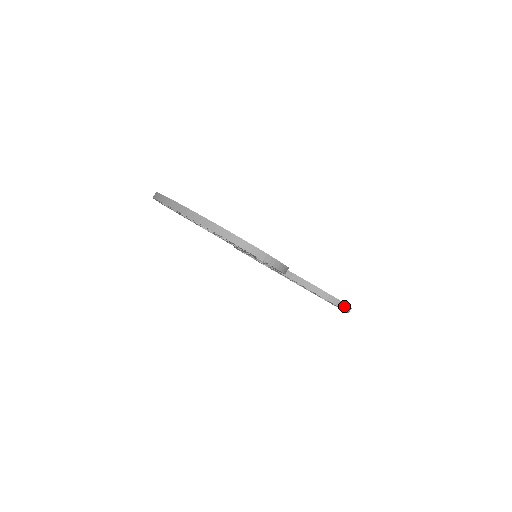
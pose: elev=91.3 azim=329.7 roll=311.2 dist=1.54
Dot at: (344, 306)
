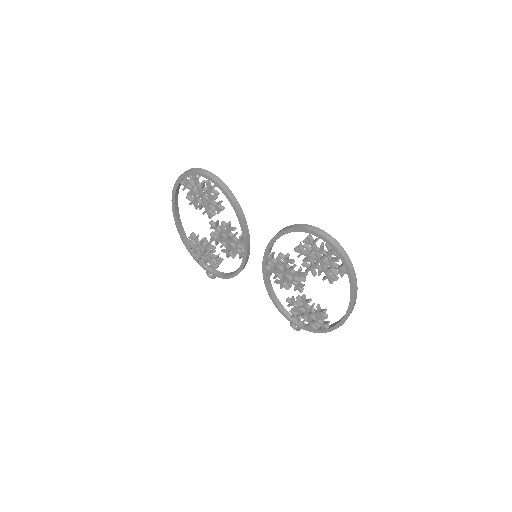
Dot at: (315, 229)
